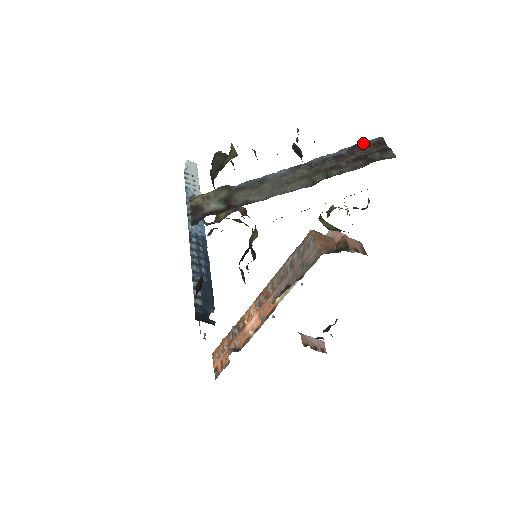
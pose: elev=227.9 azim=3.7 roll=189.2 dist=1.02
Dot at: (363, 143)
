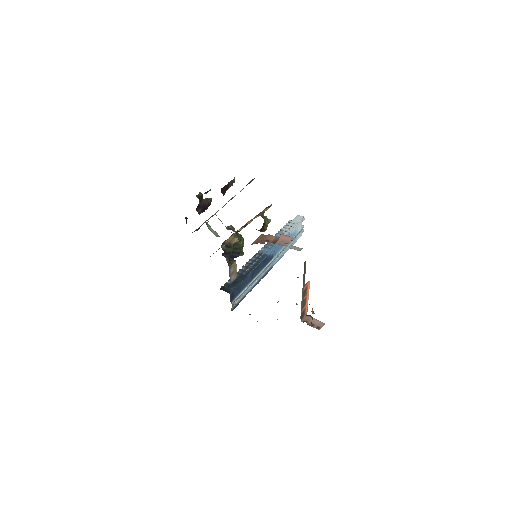
Dot at: occluded
